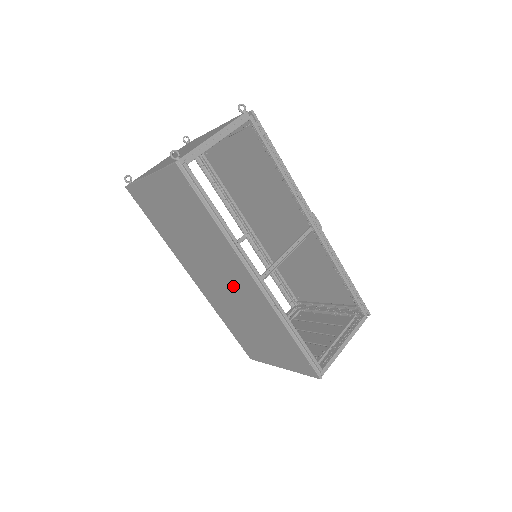
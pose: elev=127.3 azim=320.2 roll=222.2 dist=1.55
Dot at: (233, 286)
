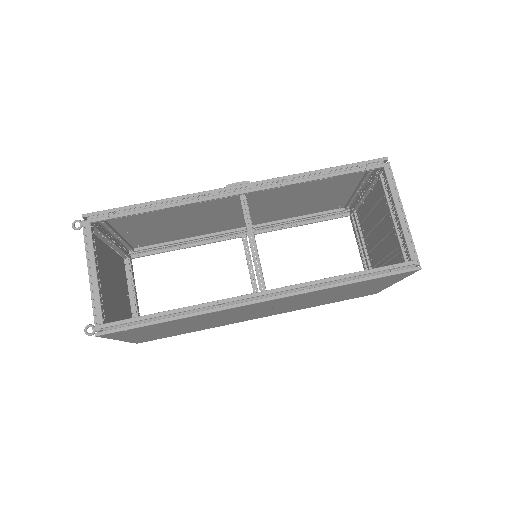
Dot at: occluded
